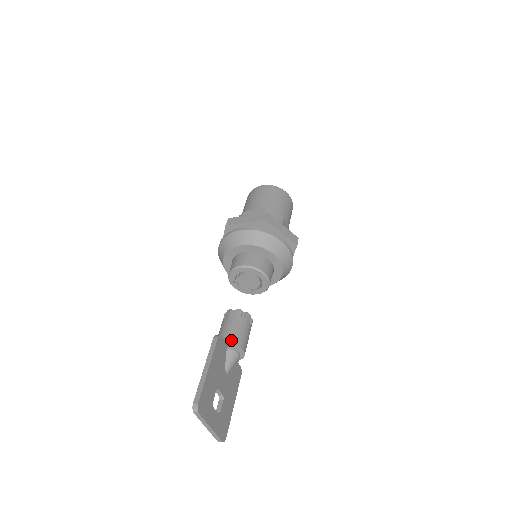
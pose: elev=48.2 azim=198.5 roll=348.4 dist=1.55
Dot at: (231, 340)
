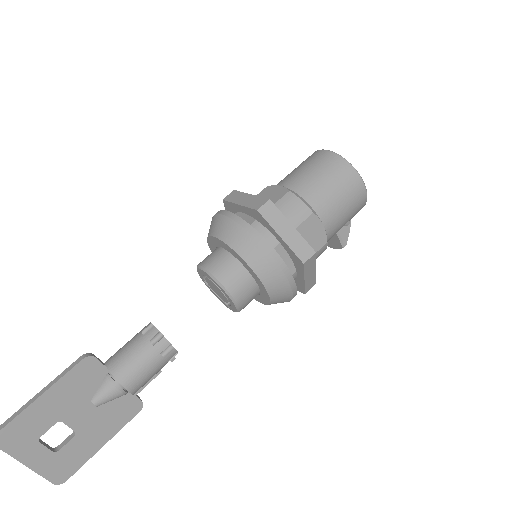
Dot at: (113, 367)
